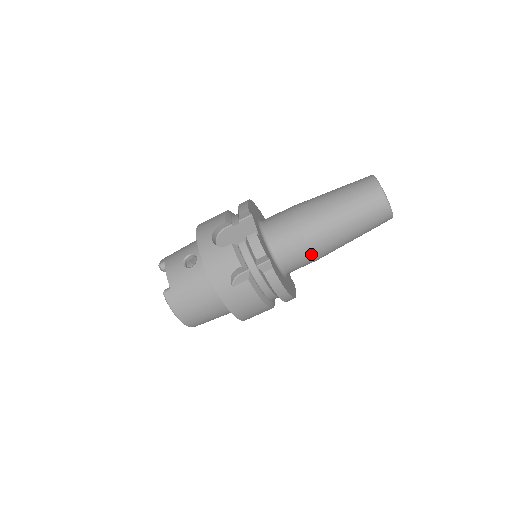
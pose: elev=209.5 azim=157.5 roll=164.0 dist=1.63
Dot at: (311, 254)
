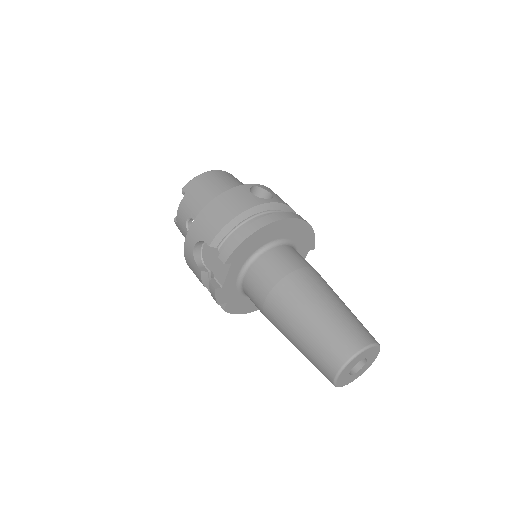
Dot at: occluded
